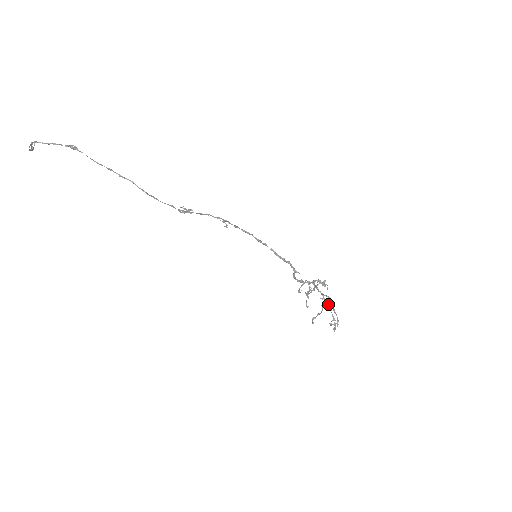
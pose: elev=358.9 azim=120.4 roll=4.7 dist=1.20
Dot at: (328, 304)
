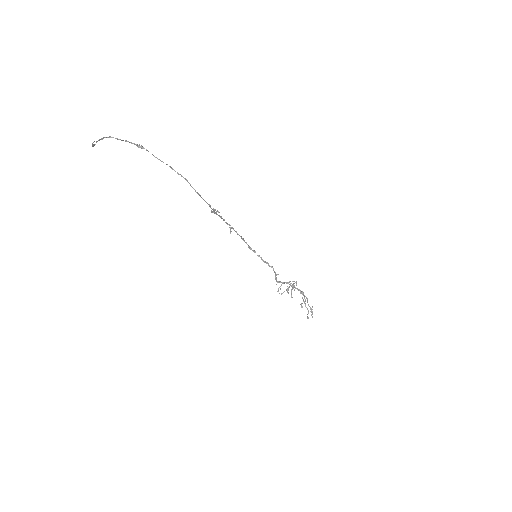
Dot at: occluded
